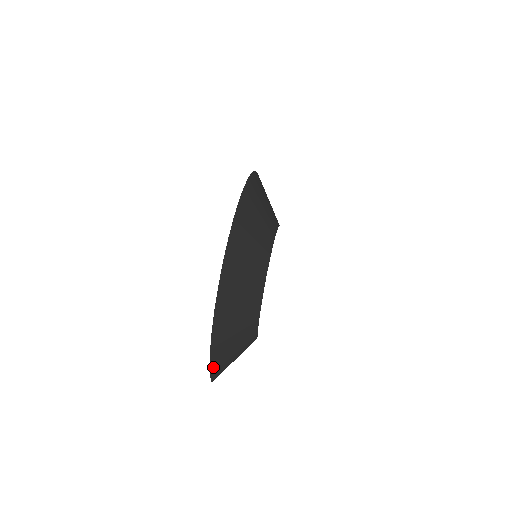
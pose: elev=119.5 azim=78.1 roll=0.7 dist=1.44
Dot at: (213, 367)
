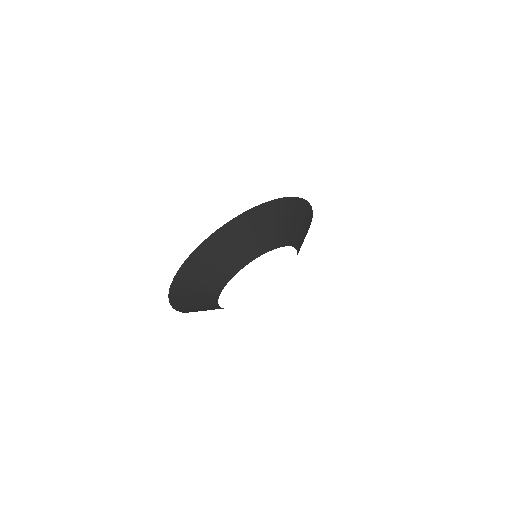
Dot at: (178, 309)
